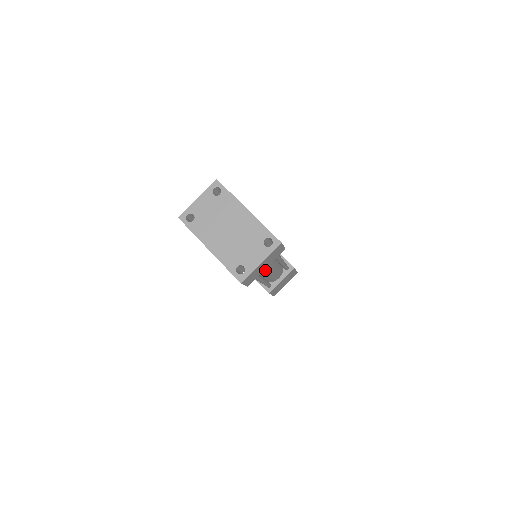
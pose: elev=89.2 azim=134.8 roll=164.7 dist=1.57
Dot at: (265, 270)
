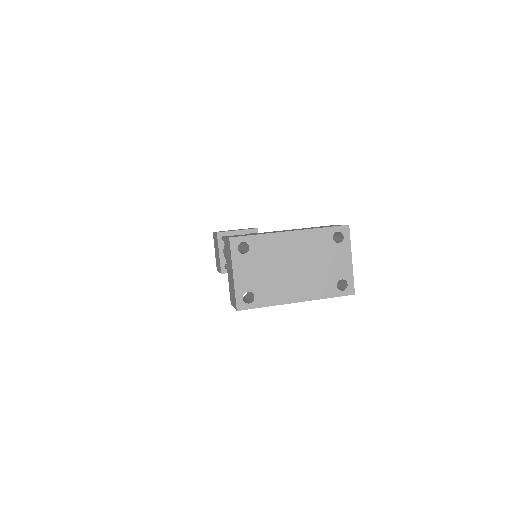
Dot at: occluded
